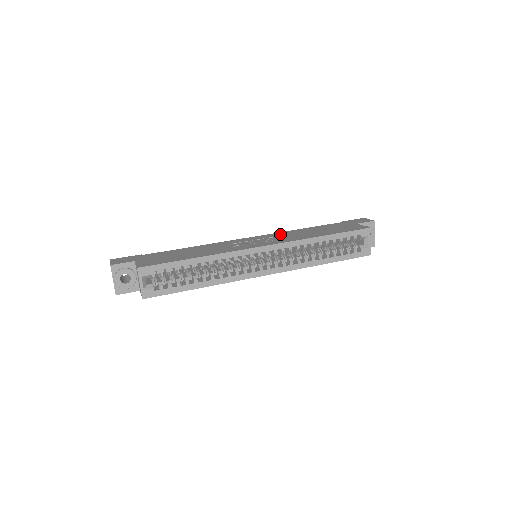
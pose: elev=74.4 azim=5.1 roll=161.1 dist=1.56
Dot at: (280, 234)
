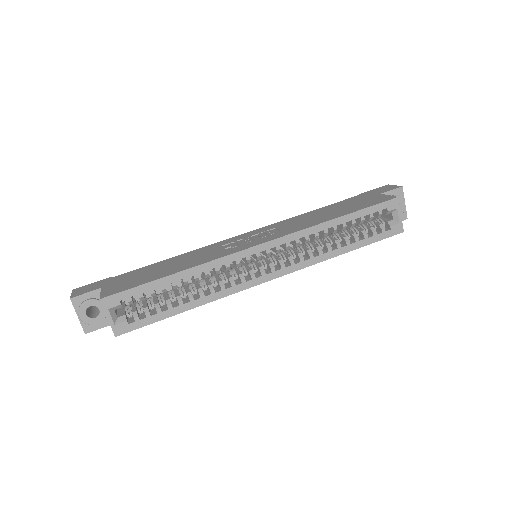
Dot at: (283, 223)
